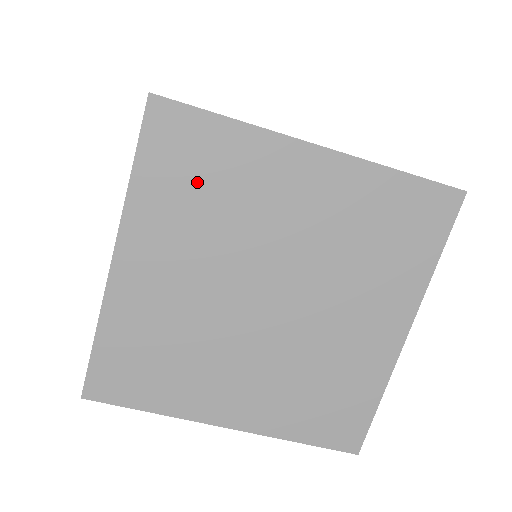
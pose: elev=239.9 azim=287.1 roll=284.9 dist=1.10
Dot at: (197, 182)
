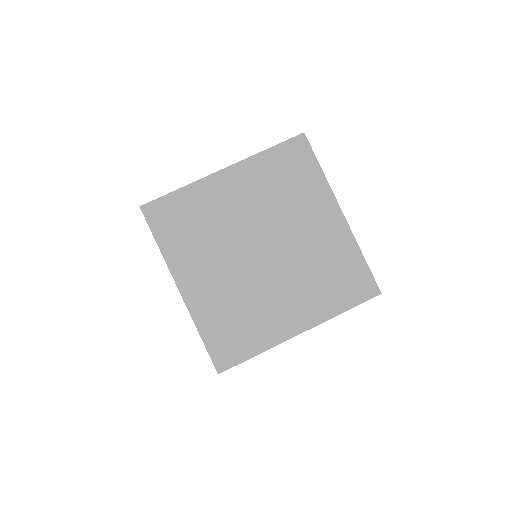
Dot at: (187, 226)
